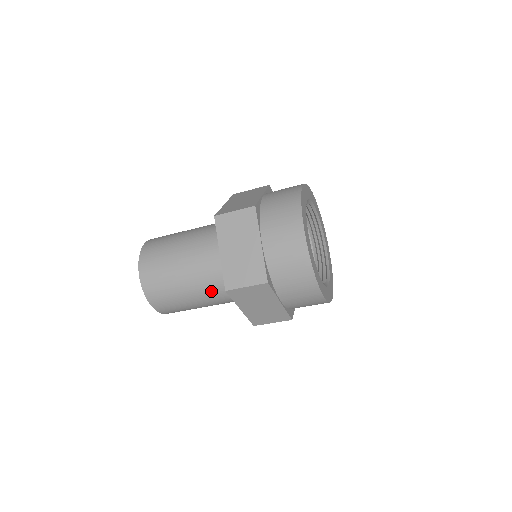
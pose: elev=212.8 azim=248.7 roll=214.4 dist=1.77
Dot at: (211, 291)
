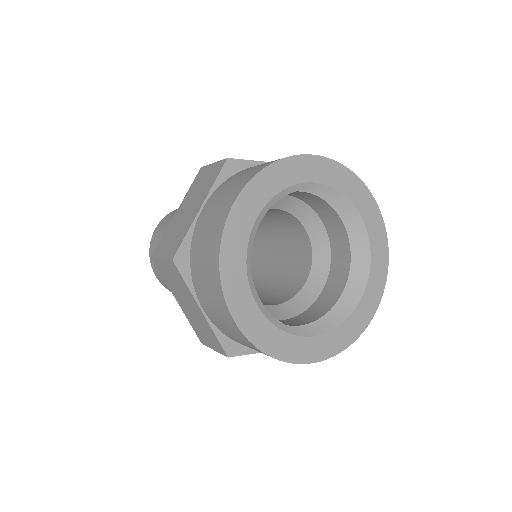
Dot at: occluded
